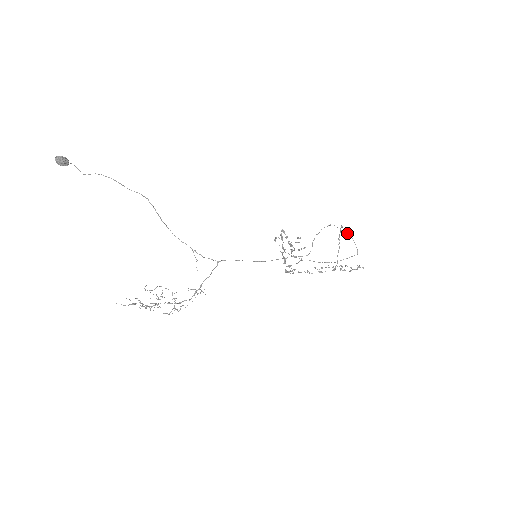
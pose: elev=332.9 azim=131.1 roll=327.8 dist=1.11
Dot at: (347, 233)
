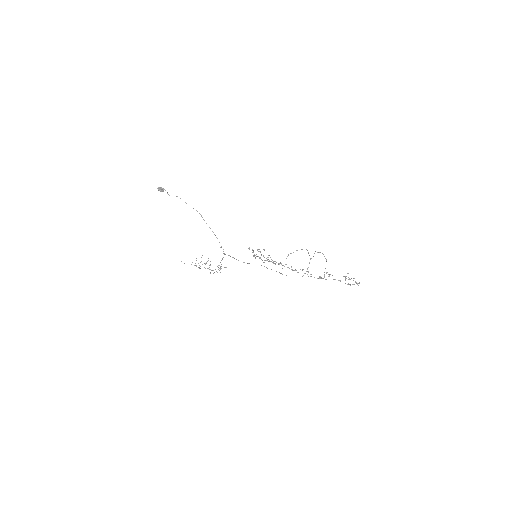
Dot at: occluded
